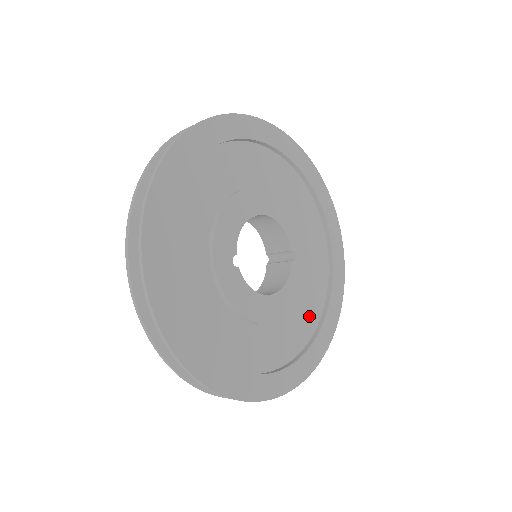
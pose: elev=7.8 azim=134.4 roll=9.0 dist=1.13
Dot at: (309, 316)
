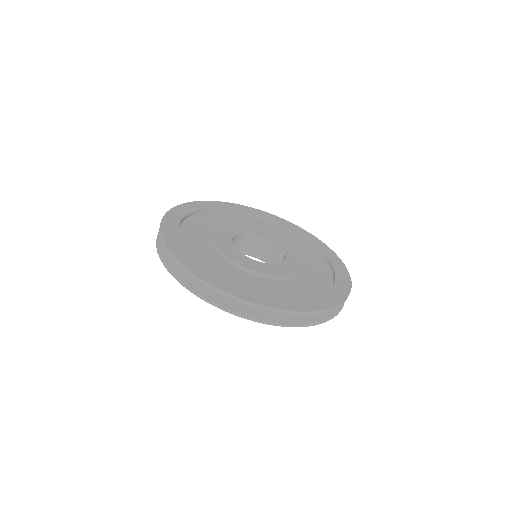
Dot at: (319, 283)
